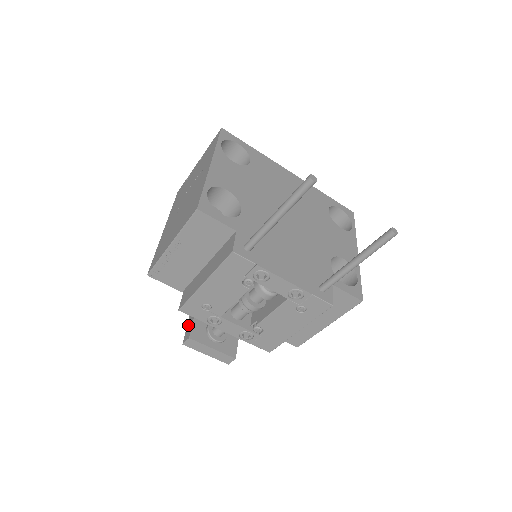
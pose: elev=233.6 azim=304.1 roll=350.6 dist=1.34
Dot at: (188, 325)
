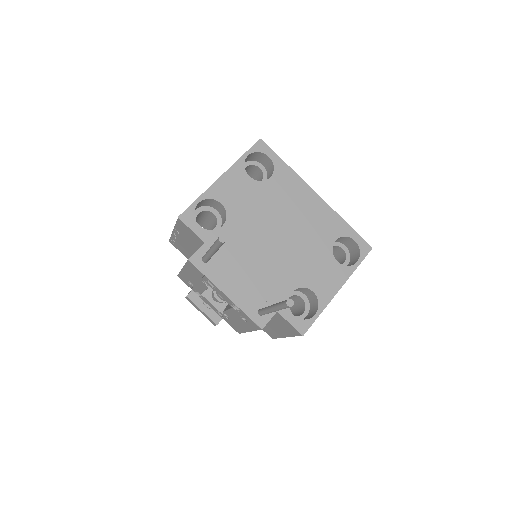
Dot at: occluded
